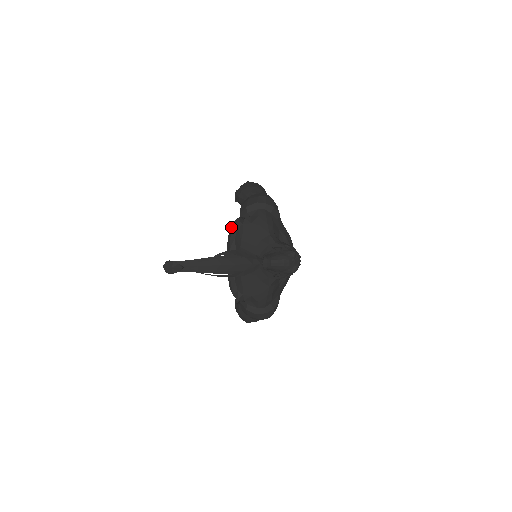
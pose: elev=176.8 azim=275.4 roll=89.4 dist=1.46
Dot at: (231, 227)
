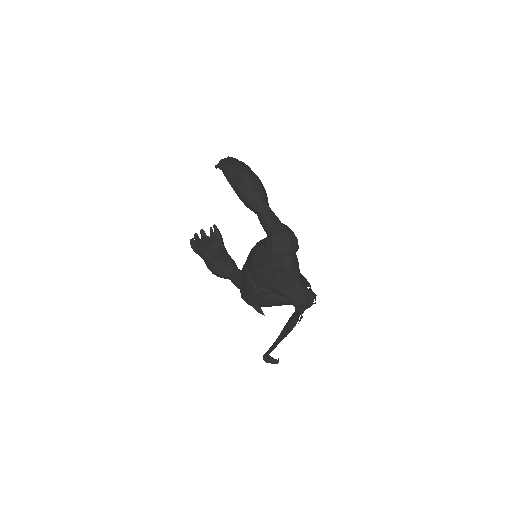
Dot at: (269, 270)
